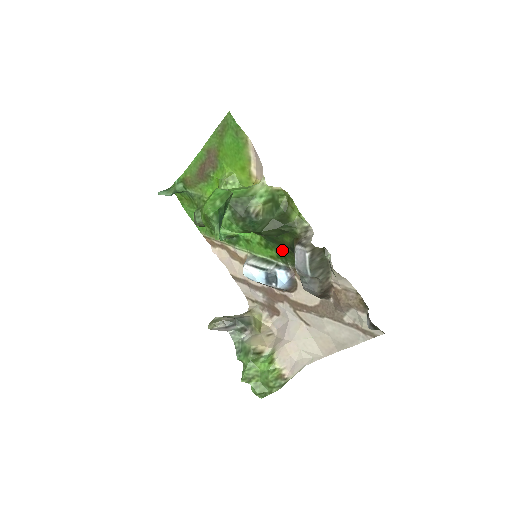
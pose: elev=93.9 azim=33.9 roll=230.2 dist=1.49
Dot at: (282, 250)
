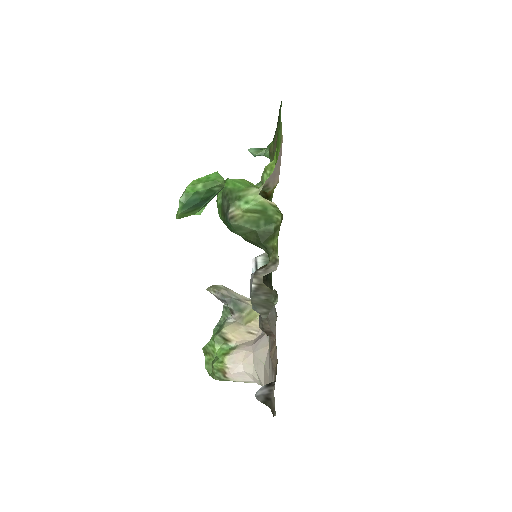
Dot at: occluded
